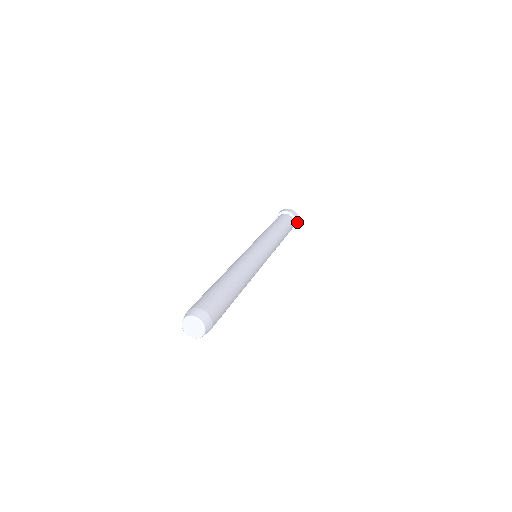
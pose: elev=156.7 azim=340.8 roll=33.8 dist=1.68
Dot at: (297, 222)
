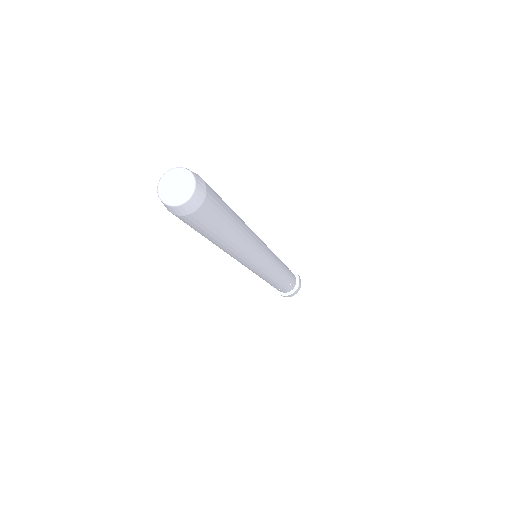
Dot at: (292, 270)
